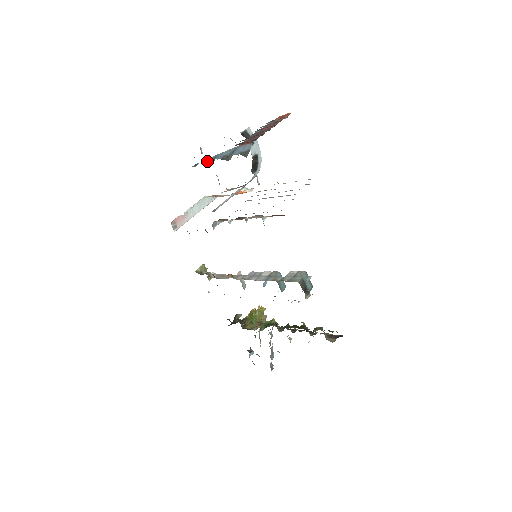
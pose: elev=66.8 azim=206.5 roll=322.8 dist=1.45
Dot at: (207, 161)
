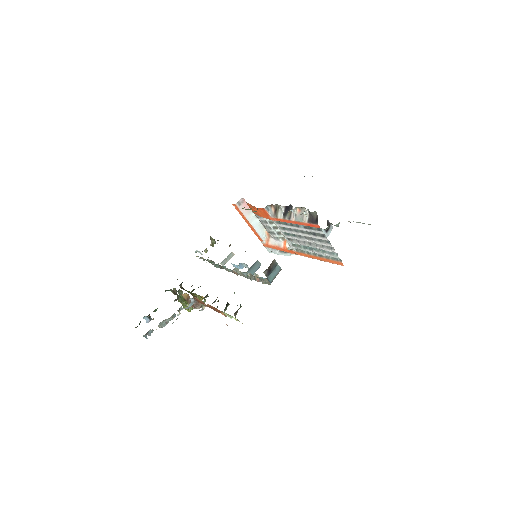
Dot at: occluded
